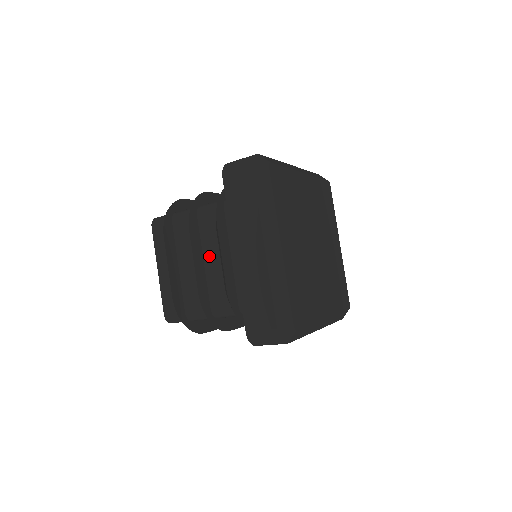
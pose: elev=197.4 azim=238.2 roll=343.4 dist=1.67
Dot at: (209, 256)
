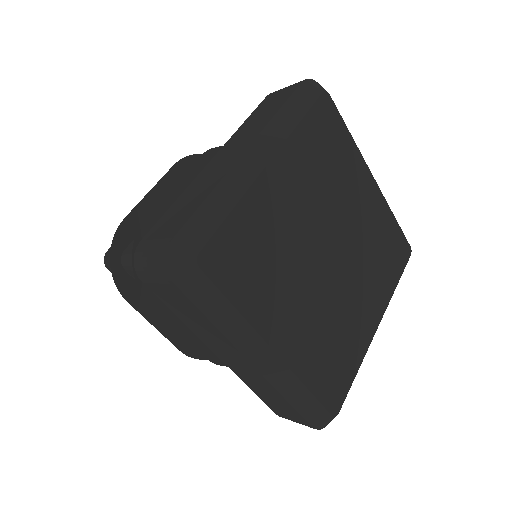
Dot at: occluded
